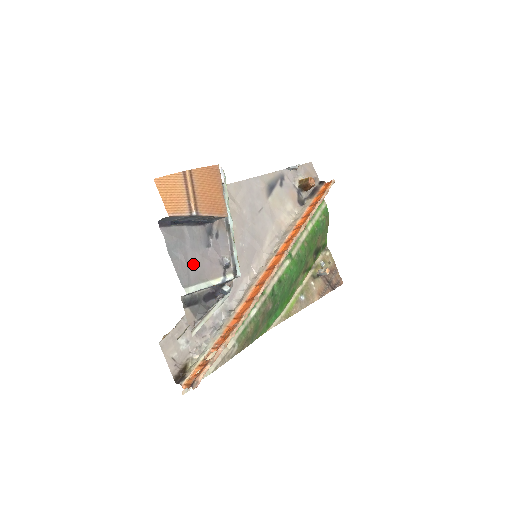
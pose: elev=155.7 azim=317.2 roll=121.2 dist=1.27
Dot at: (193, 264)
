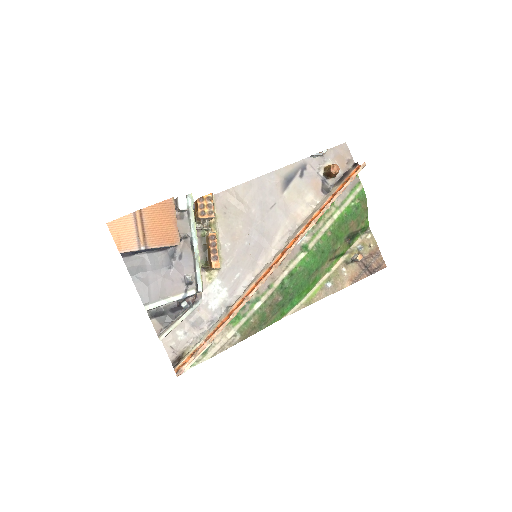
Dot at: (154, 285)
